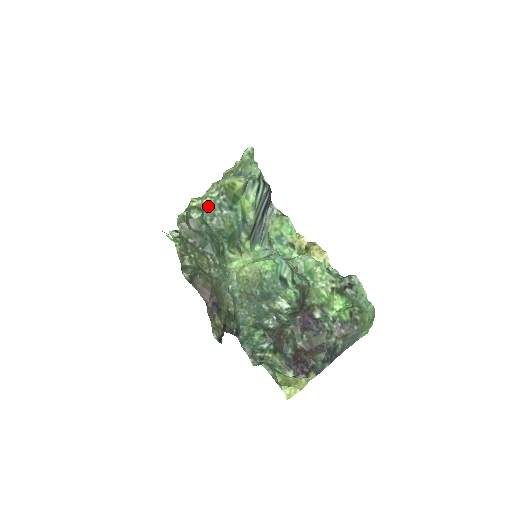
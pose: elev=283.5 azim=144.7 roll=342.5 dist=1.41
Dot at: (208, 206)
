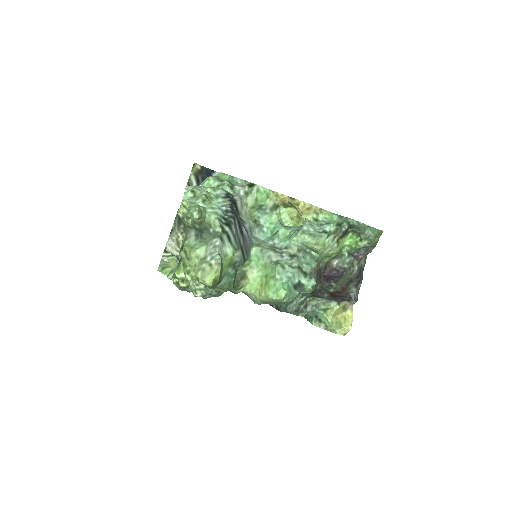
Dot at: (202, 295)
